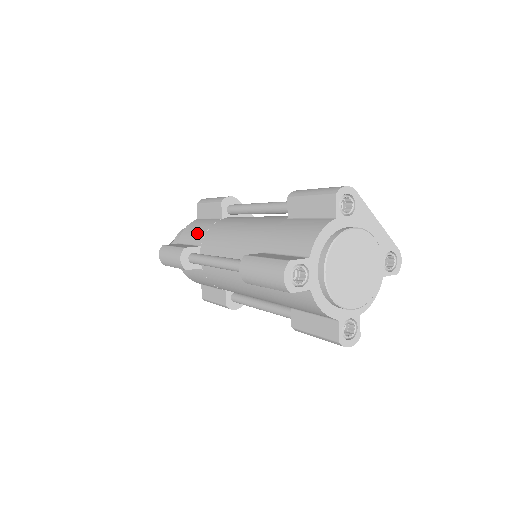
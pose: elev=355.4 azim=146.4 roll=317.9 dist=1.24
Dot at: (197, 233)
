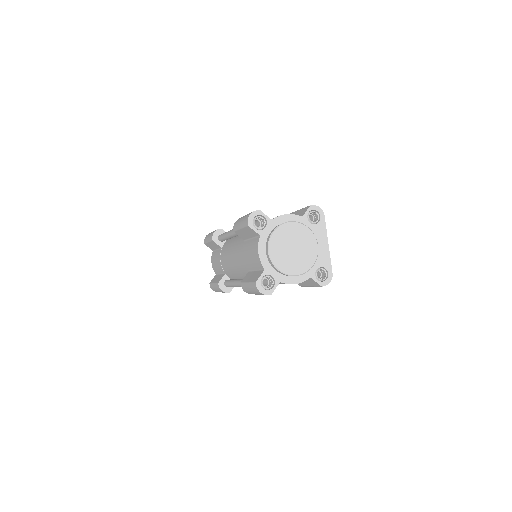
Dot at: occluded
